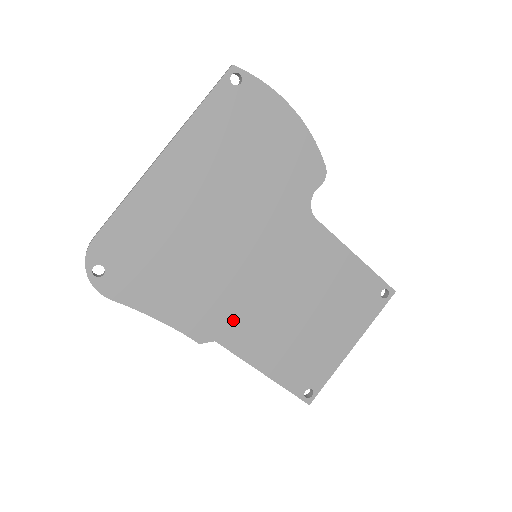
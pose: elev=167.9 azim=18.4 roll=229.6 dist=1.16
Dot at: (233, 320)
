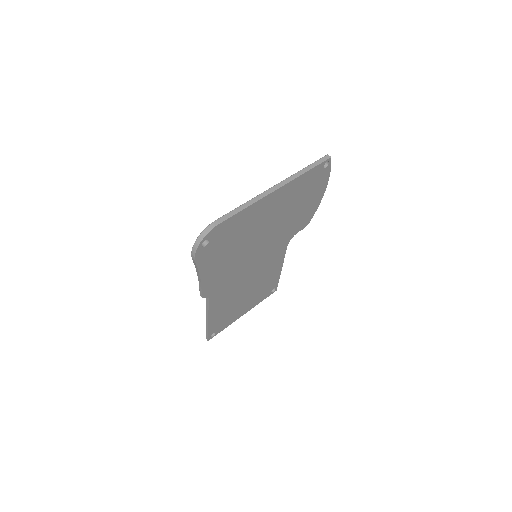
Dot at: (223, 288)
